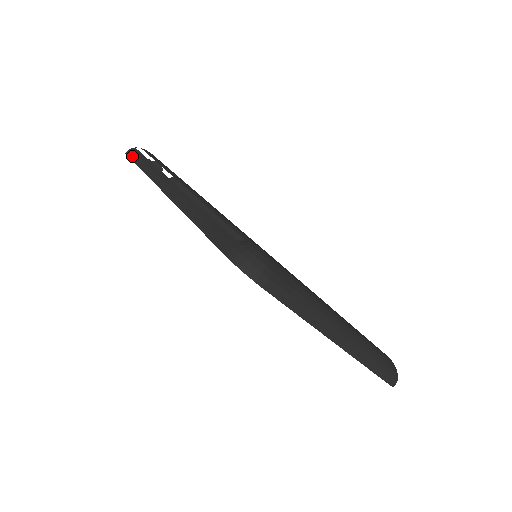
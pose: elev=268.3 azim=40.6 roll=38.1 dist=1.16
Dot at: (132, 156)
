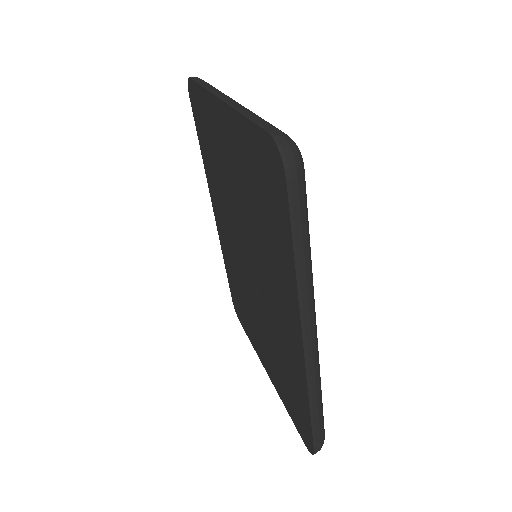
Dot at: occluded
